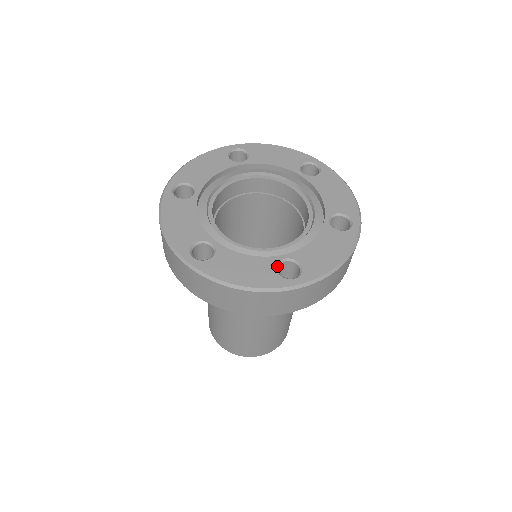
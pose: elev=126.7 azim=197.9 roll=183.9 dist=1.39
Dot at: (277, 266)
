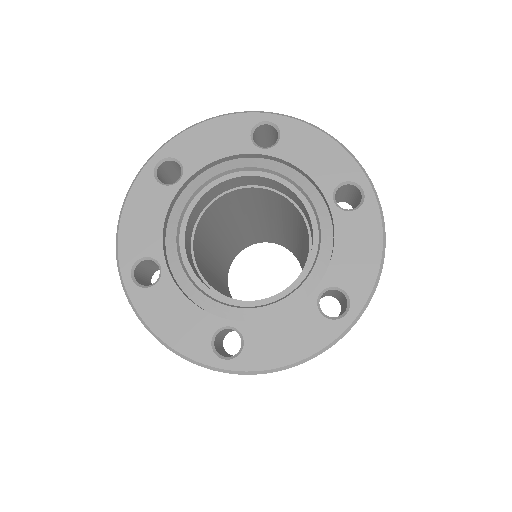
Dot at: (318, 308)
